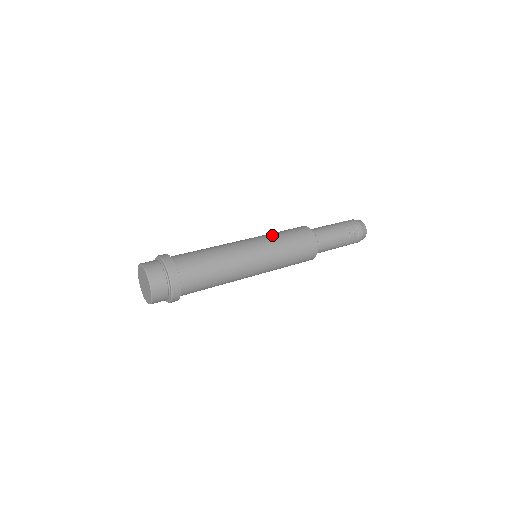
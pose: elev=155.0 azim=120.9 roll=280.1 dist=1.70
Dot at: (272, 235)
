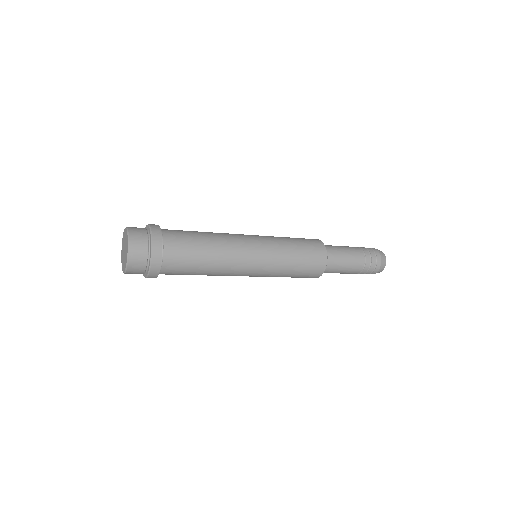
Dot at: (281, 241)
